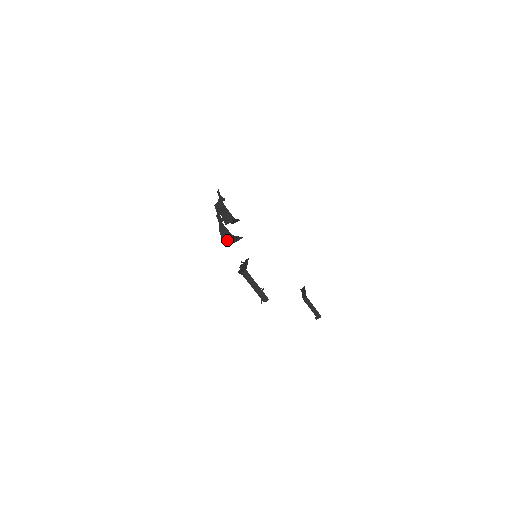
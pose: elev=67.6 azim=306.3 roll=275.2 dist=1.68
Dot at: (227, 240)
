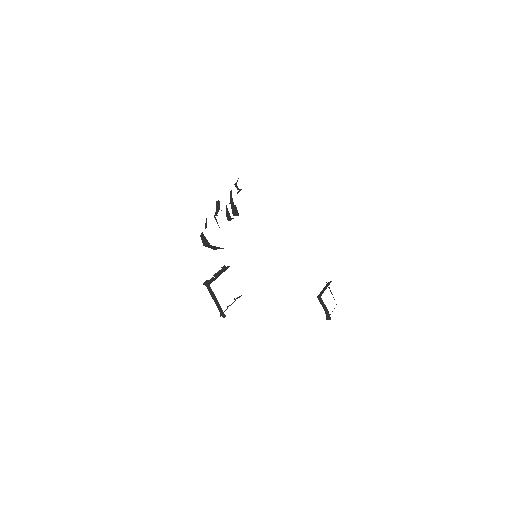
Dot at: (208, 246)
